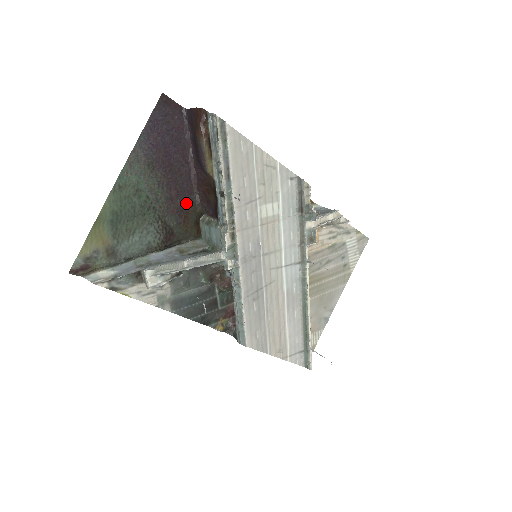
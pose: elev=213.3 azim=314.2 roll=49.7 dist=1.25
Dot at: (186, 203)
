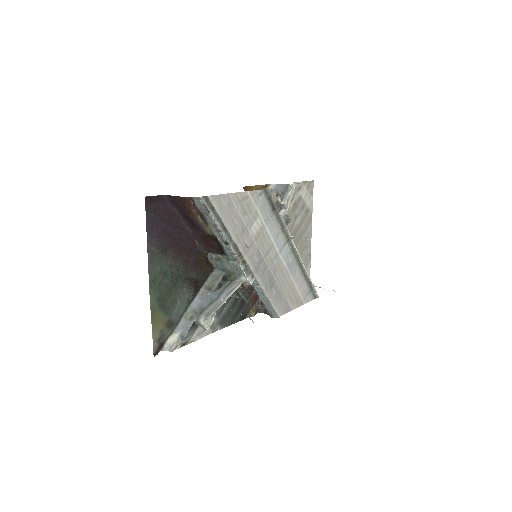
Dot at: (196, 256)
